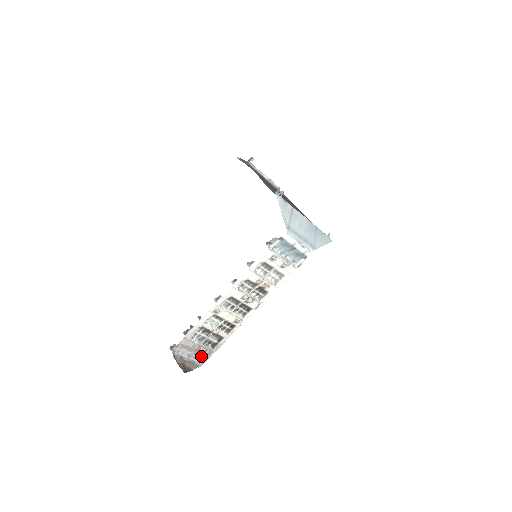
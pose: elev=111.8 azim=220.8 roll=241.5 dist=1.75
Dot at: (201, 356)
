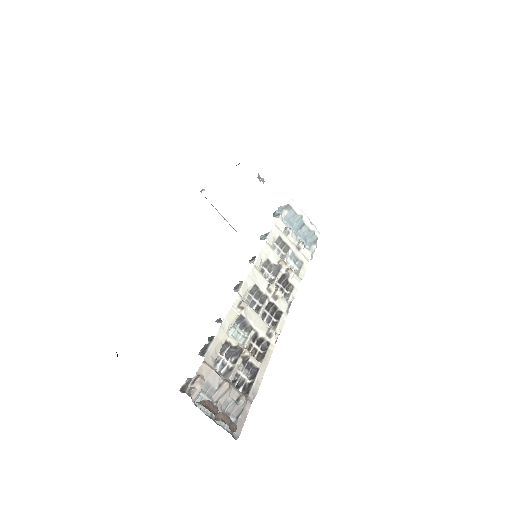
Dot at: (232, 416)
